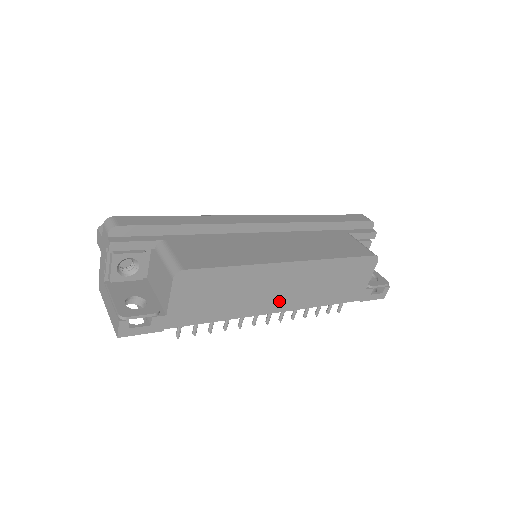
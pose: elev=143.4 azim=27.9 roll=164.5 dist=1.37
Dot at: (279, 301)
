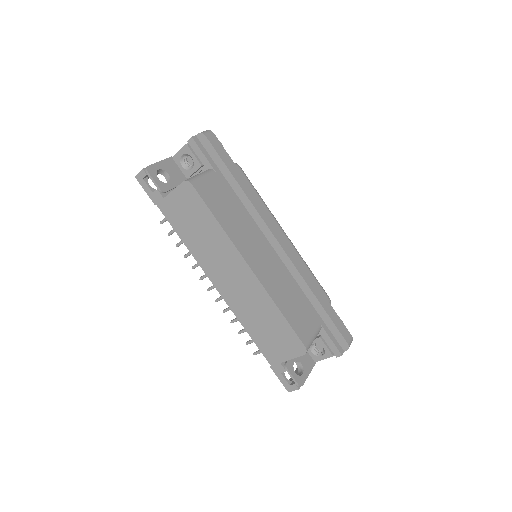
Dot at: (223, 282)
